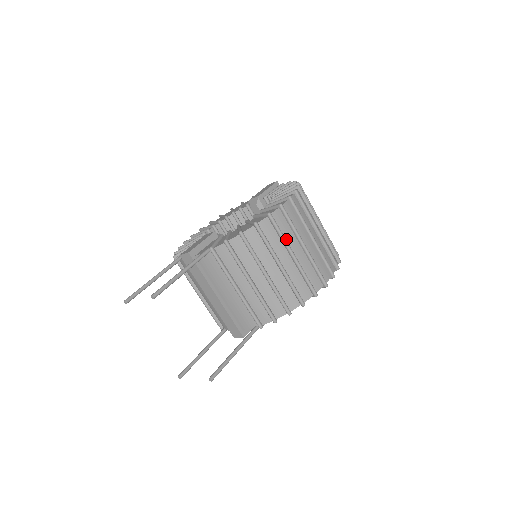
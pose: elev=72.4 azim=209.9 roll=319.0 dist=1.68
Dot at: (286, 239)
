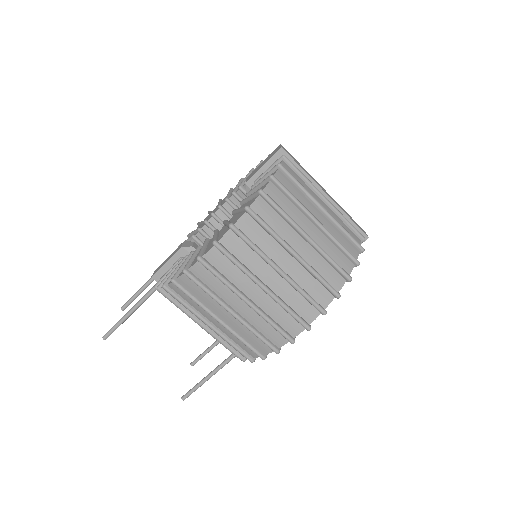
Dot at: (219, 294)
